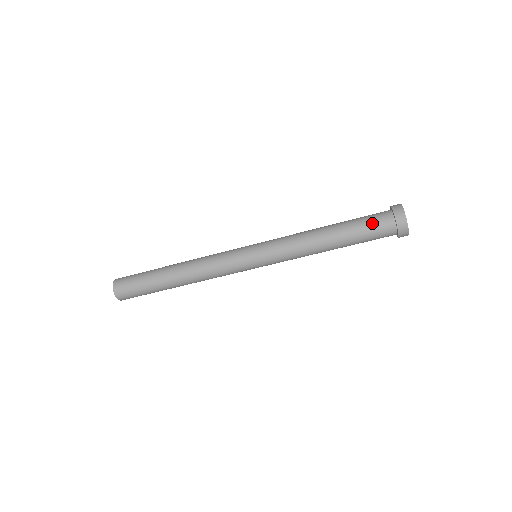
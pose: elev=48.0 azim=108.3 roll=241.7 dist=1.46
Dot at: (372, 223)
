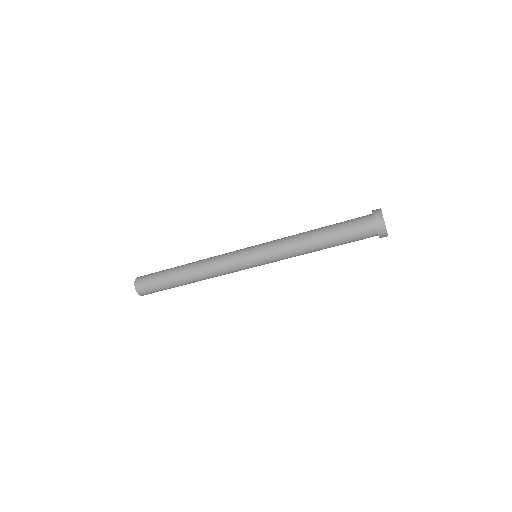
Dot at: (358, 236)
